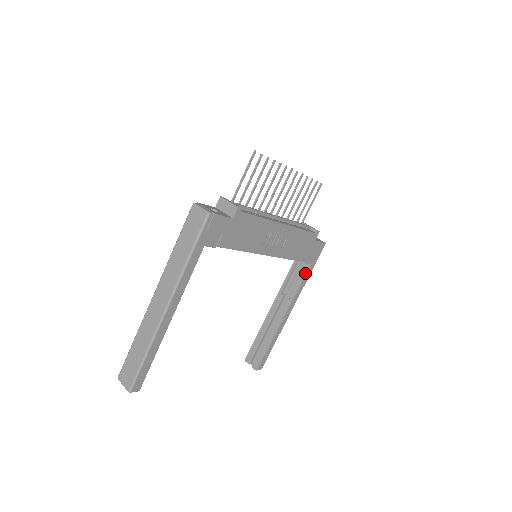
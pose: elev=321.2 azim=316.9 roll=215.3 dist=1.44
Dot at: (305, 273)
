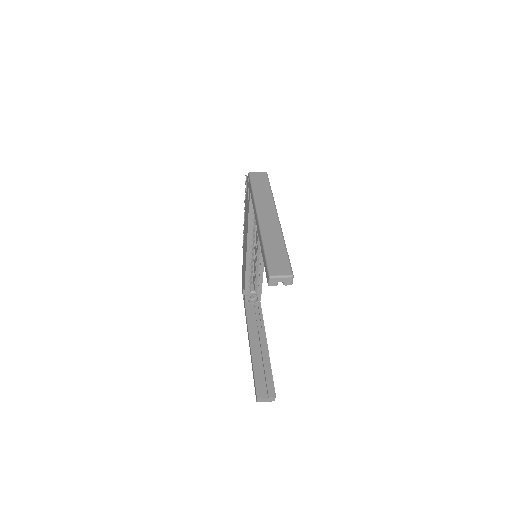
Dot at: (260, 308)
